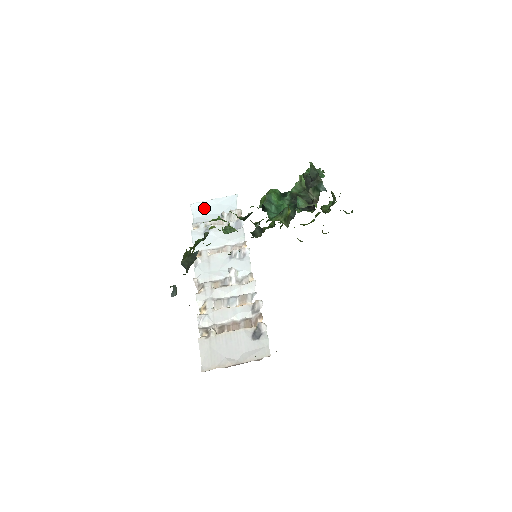
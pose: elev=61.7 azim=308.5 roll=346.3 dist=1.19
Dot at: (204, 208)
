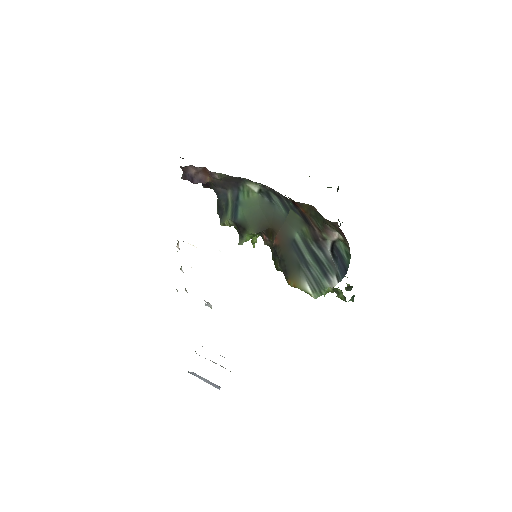
Dot at: occluded
